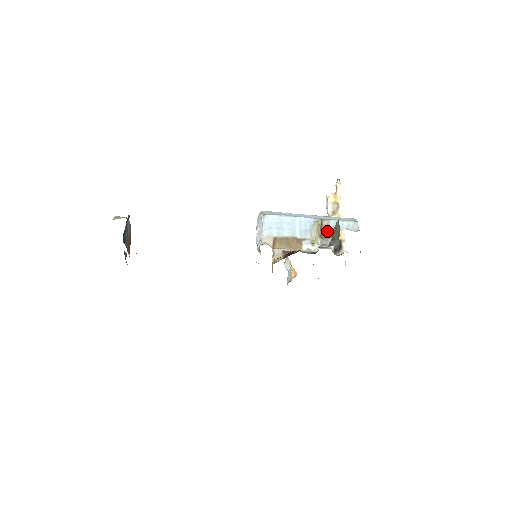
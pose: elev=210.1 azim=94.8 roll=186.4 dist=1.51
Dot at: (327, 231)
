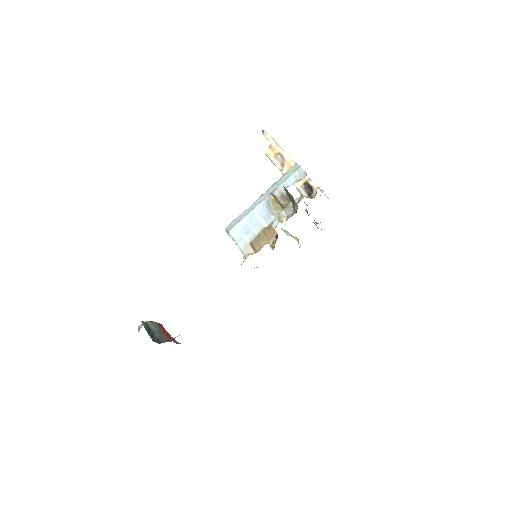
Dot at: (283, 198)
